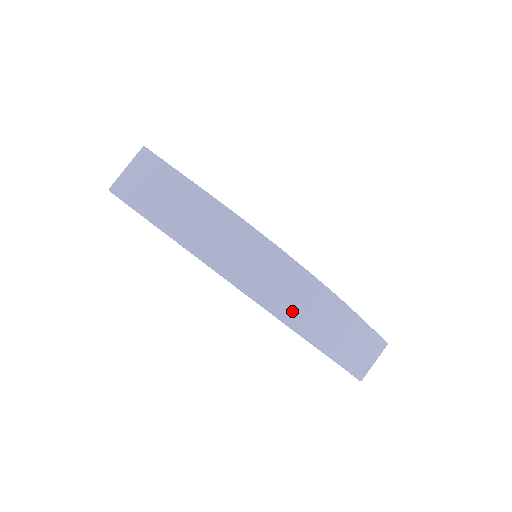
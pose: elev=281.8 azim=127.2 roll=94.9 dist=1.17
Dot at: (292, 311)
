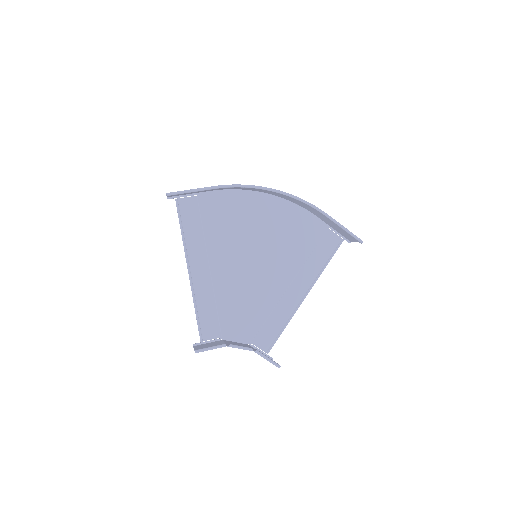
Dot at: occluded
